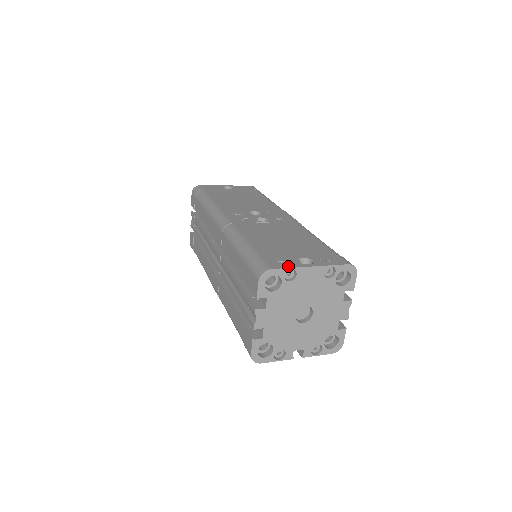
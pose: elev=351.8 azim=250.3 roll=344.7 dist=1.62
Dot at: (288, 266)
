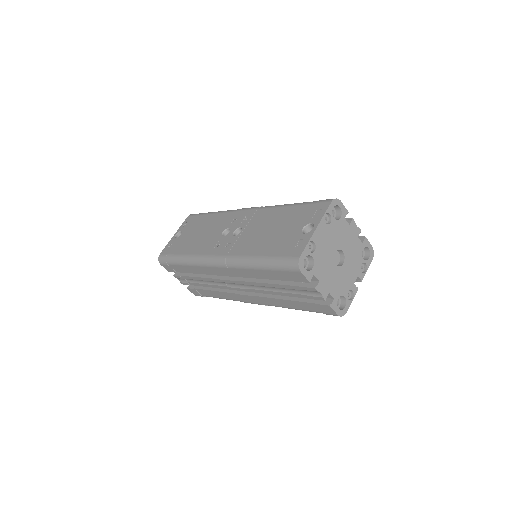
Dot at: (305, 244)
